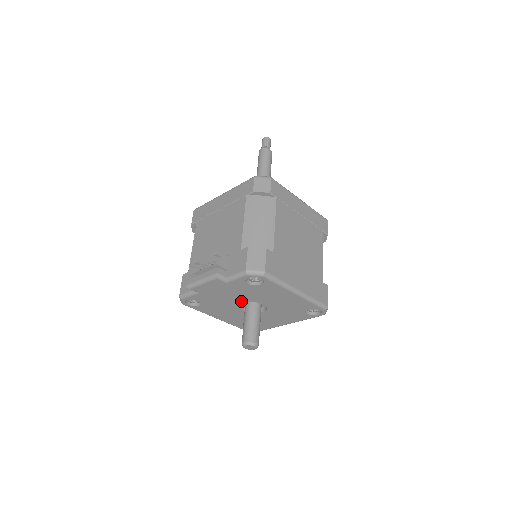
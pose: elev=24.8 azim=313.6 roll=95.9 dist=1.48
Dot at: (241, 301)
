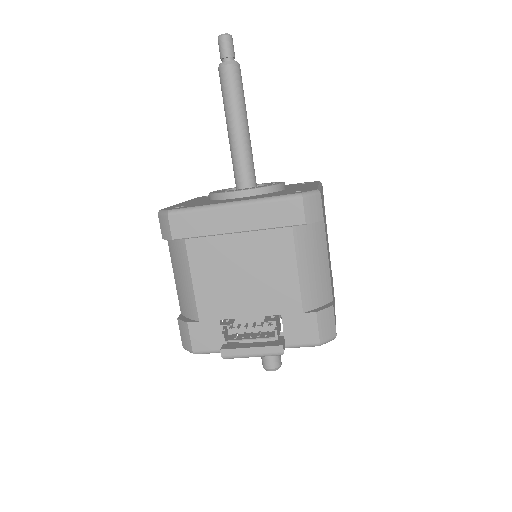
Dot at: occluded
